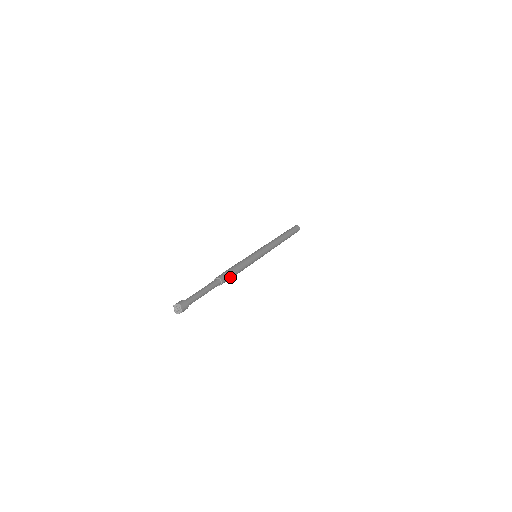
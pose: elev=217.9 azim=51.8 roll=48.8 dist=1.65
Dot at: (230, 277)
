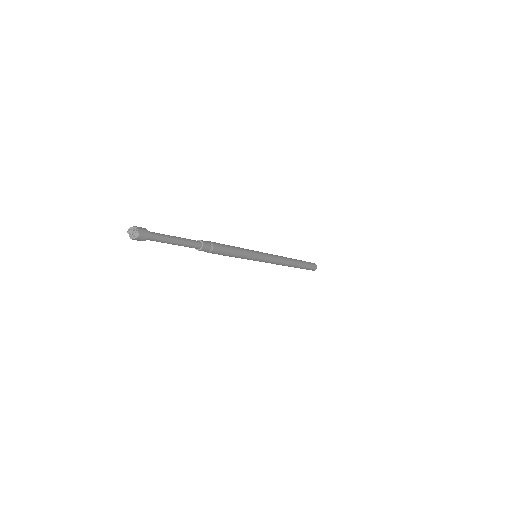
Dot at: (215, 245)
